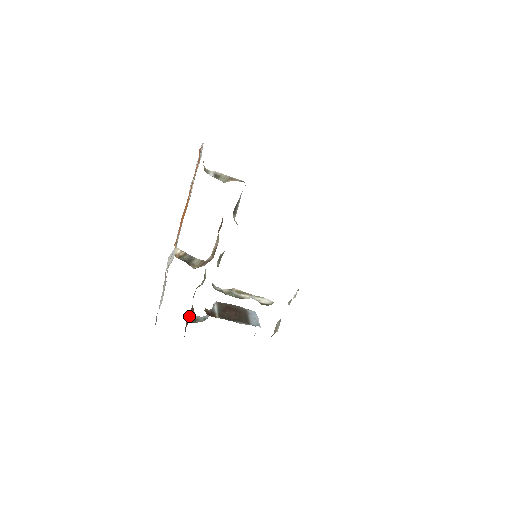
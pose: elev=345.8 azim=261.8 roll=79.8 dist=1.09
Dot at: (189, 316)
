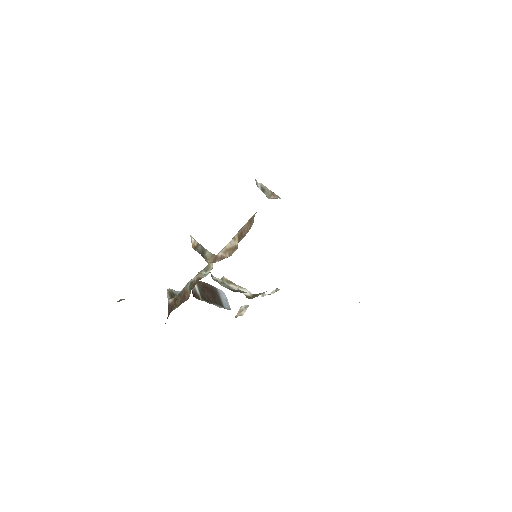
Dot at: (179, 297)
